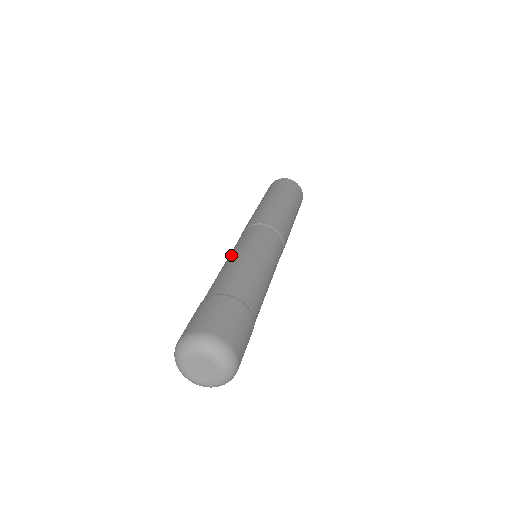
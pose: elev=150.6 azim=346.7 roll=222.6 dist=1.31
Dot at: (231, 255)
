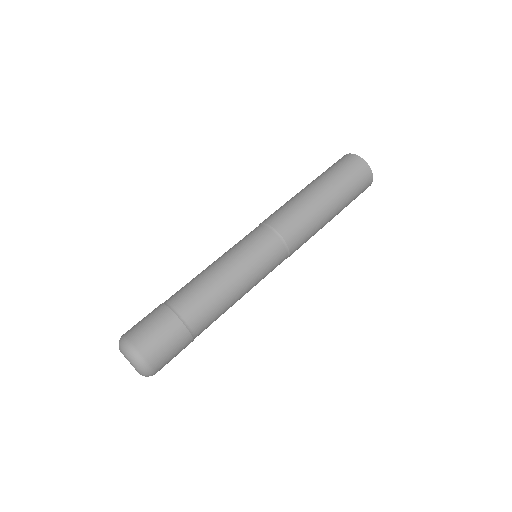
Dot at: occluded
